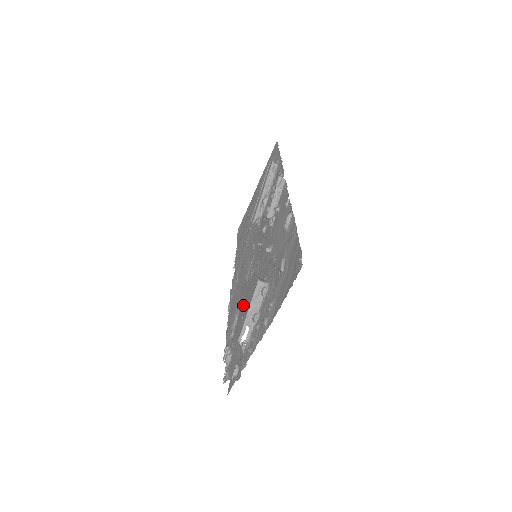
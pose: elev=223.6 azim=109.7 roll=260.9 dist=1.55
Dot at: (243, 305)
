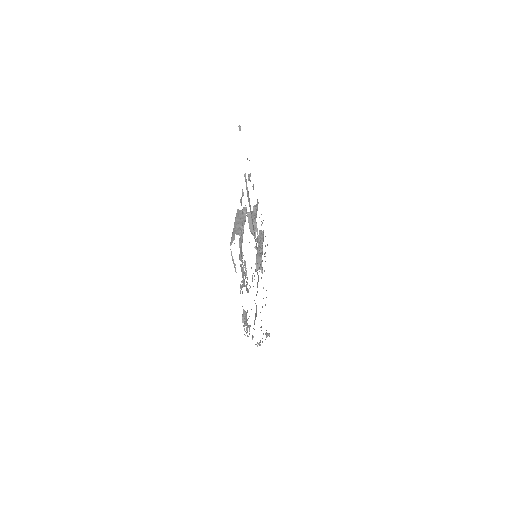
Dot at: occluded
